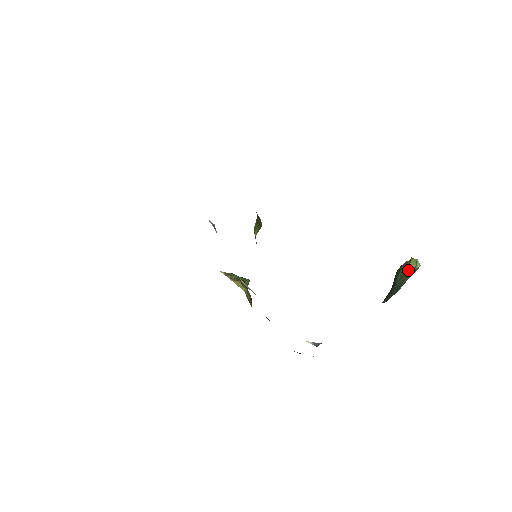
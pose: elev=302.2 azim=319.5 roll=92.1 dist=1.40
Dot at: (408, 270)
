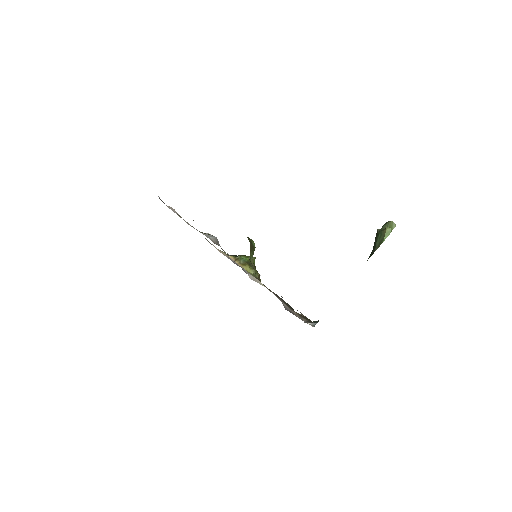
Dot at: (384, 239)
